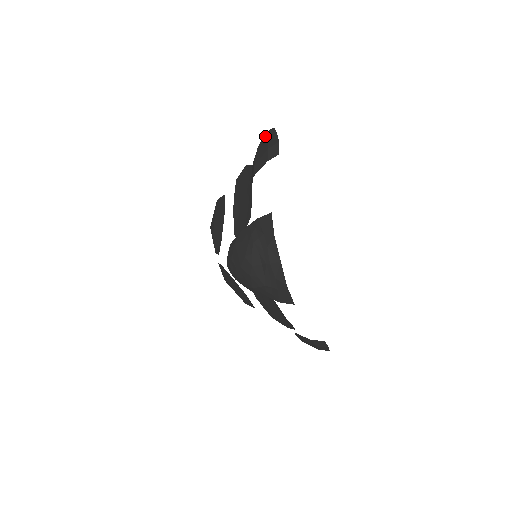
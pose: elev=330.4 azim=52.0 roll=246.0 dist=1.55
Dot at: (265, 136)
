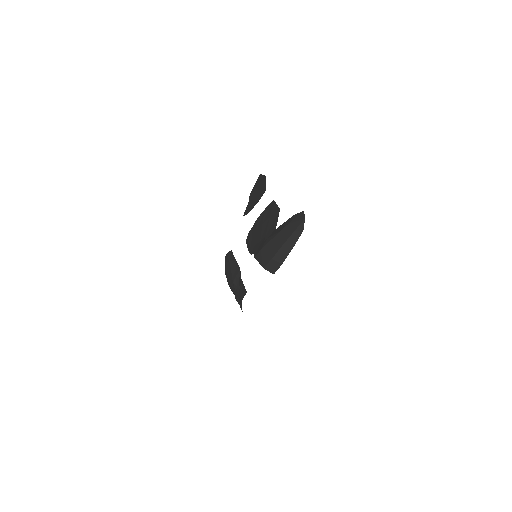
Dot at: (289, 232)
